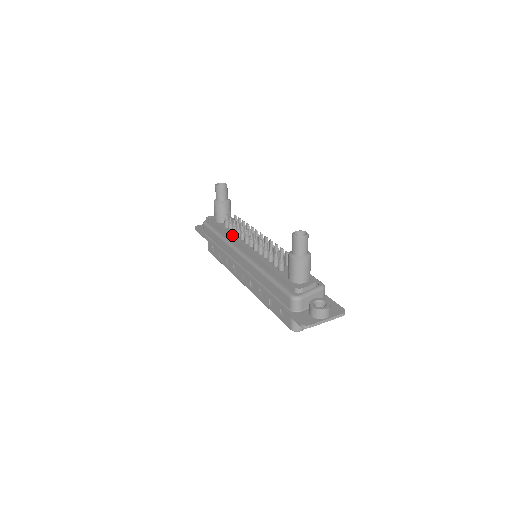
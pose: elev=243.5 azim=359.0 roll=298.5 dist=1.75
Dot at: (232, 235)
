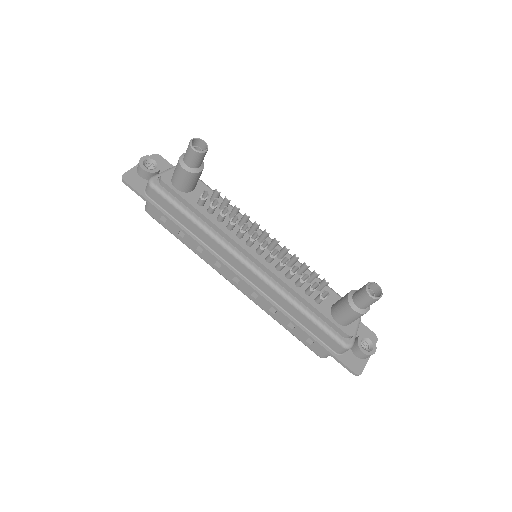
Dot at: (221, 227)
